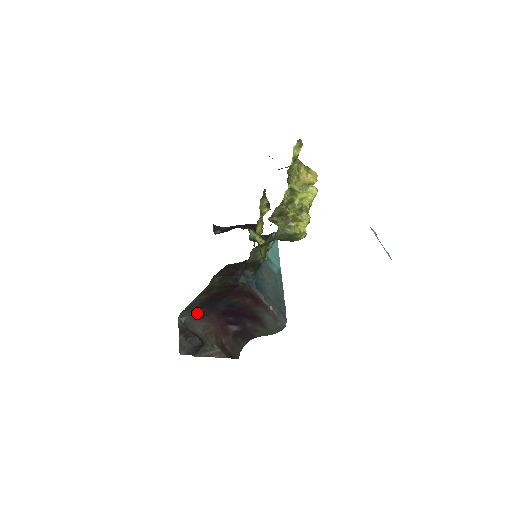
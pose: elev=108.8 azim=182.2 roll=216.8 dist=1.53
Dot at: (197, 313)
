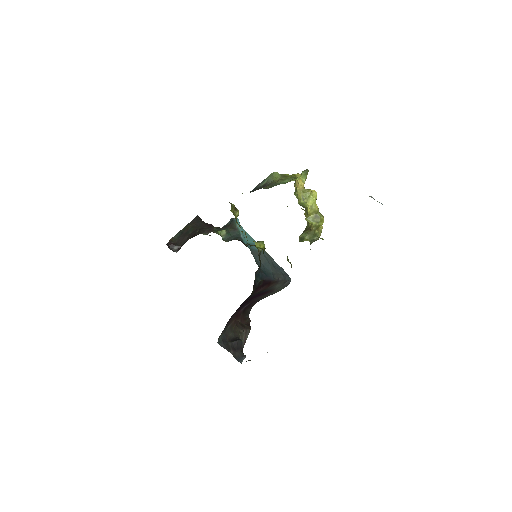
Dot at: (225, 326)
